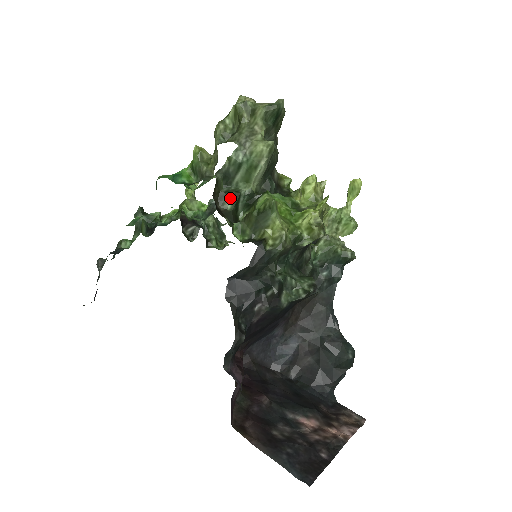
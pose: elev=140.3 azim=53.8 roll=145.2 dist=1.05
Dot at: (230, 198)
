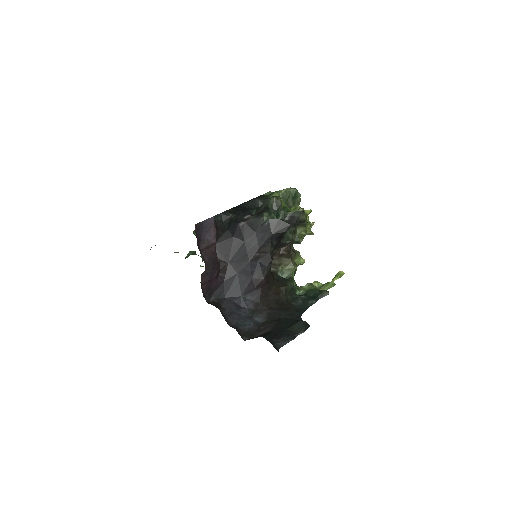
Dot at: occluded
